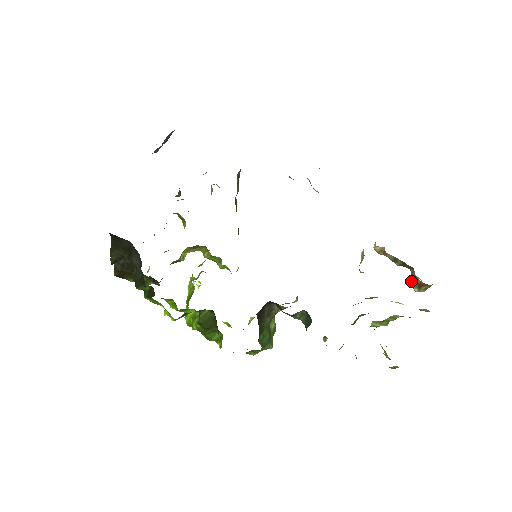
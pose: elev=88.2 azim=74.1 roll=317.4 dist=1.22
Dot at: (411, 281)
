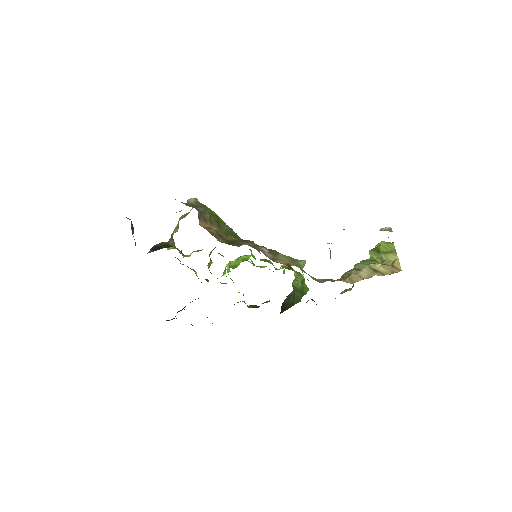
Dot at: occluded
